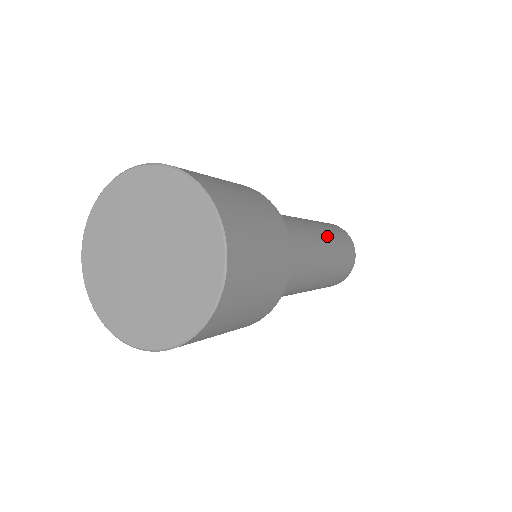
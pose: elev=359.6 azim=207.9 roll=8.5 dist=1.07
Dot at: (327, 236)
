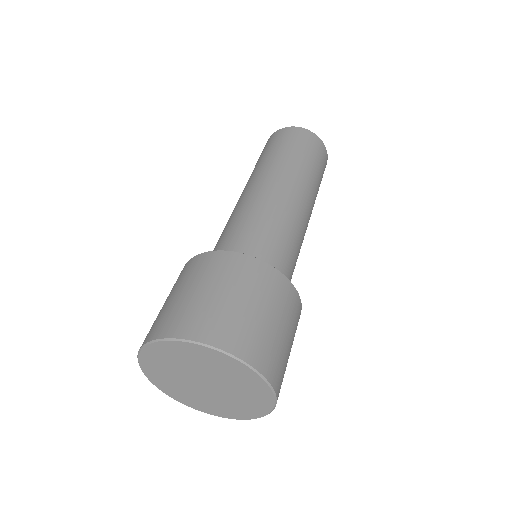
Dot at: (313, 197)
